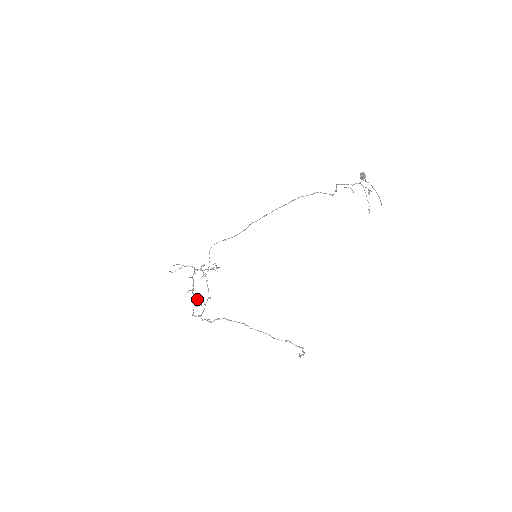
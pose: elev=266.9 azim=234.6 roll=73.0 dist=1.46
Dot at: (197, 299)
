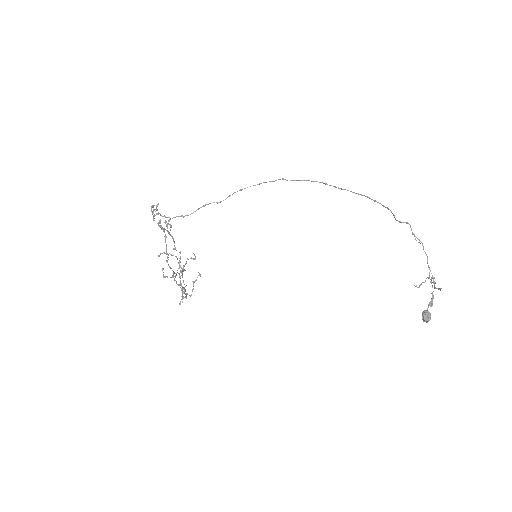
Dot at: (165, 229)
